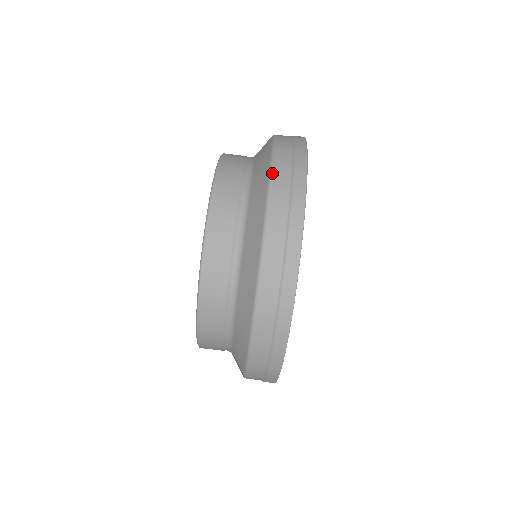
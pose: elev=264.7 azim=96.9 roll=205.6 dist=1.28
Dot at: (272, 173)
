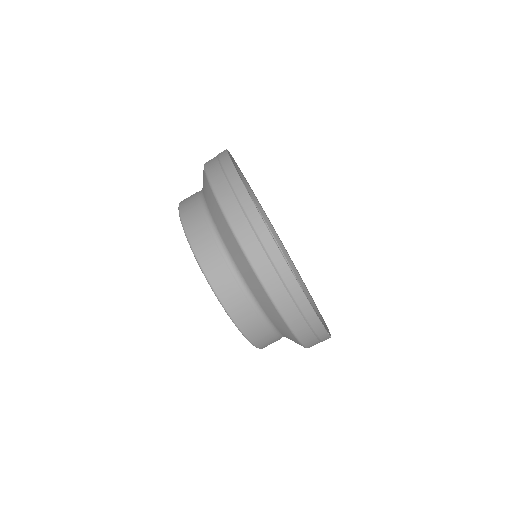
Dot at: (205, 163)
